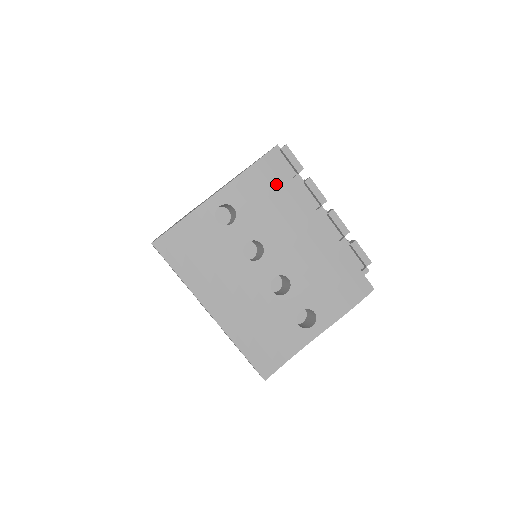
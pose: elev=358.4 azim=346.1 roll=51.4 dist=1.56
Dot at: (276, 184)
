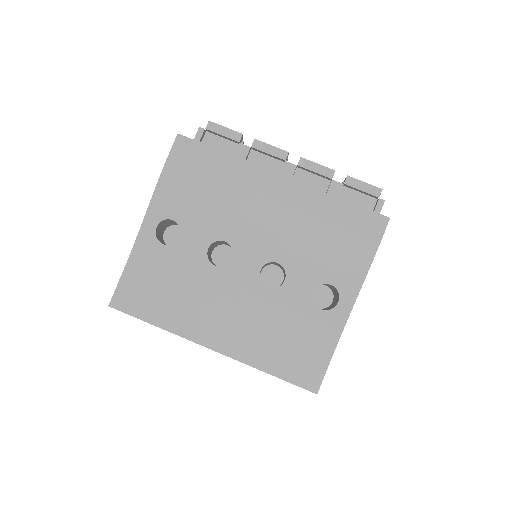
Dot at: (203, 167)
